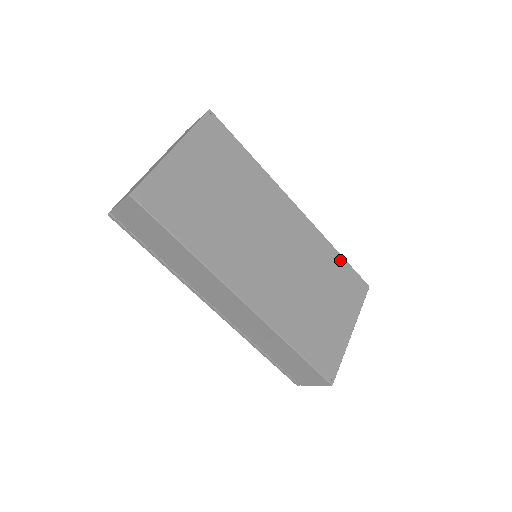
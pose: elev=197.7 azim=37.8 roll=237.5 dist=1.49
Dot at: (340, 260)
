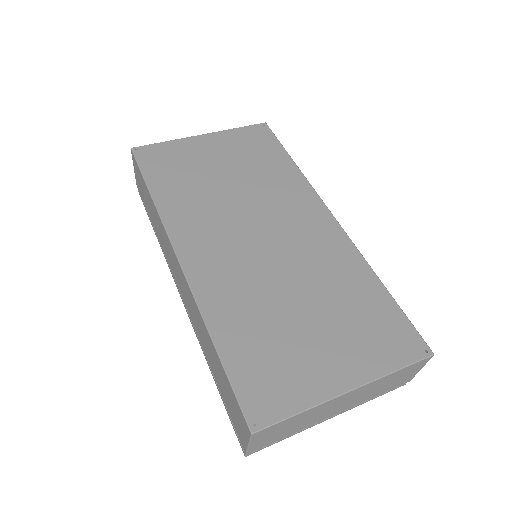
Dot at: (381, 294)
